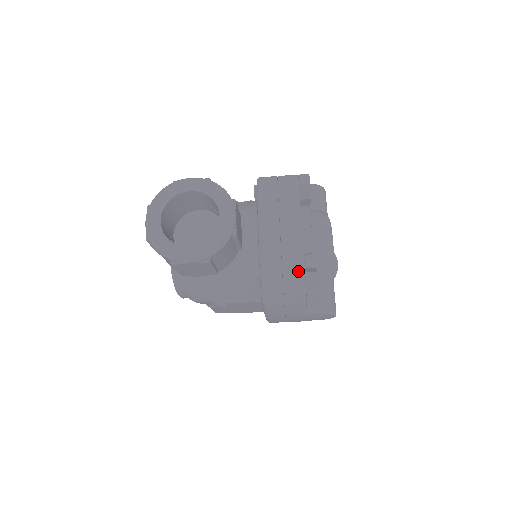
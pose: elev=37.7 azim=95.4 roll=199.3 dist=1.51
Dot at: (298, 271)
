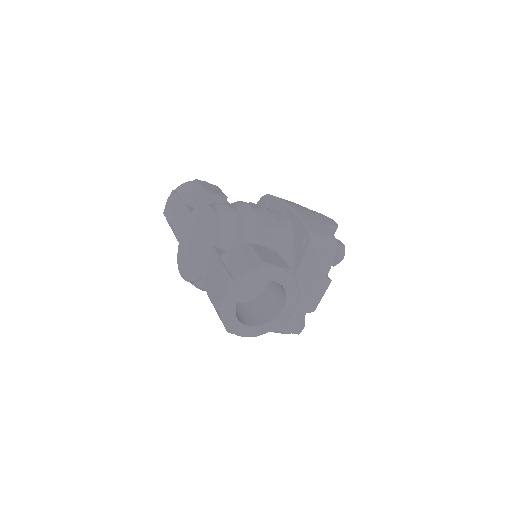
Dot at: (296, 323)
